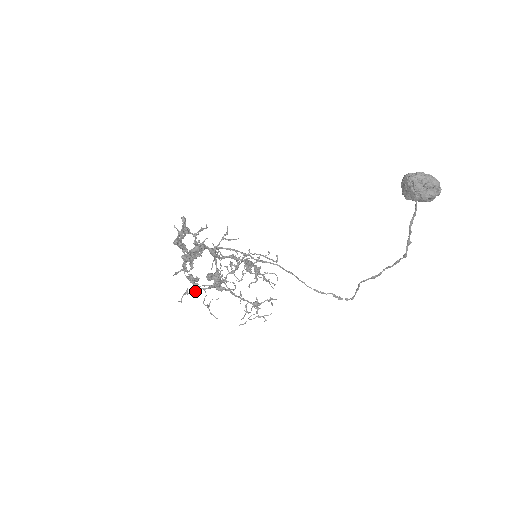
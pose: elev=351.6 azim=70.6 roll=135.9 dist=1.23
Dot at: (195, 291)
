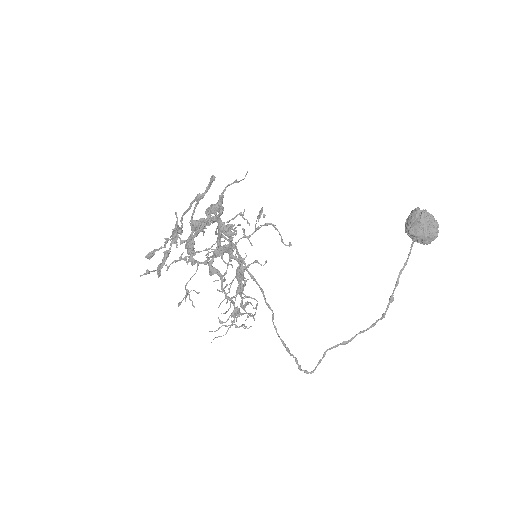
Dot at: (189, 260)
